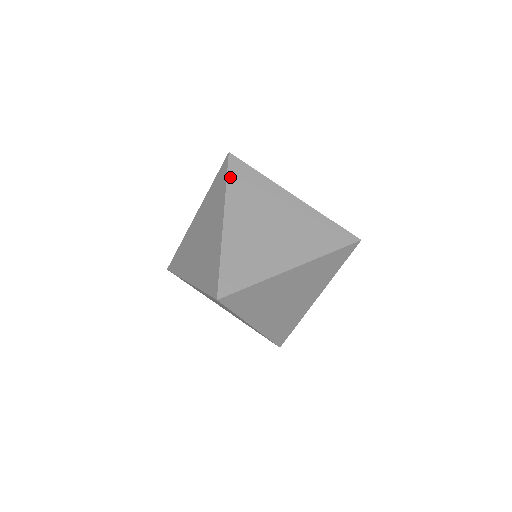
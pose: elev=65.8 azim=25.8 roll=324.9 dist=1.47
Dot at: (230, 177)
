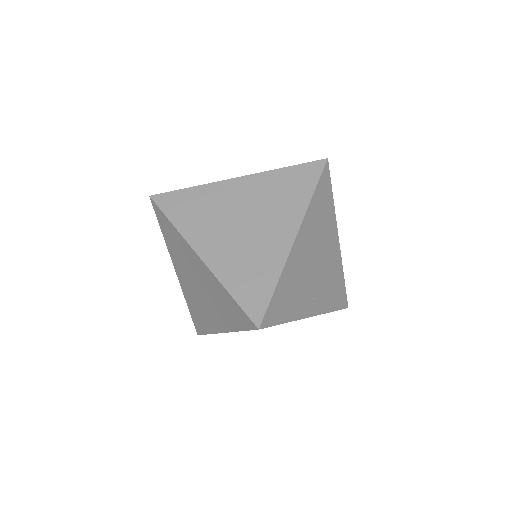
Dot at: (170, 215)
